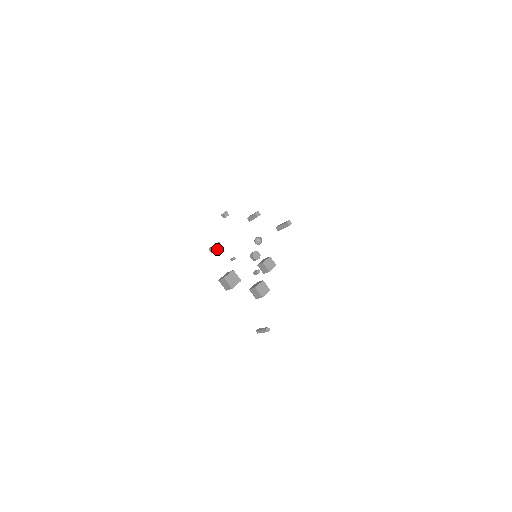
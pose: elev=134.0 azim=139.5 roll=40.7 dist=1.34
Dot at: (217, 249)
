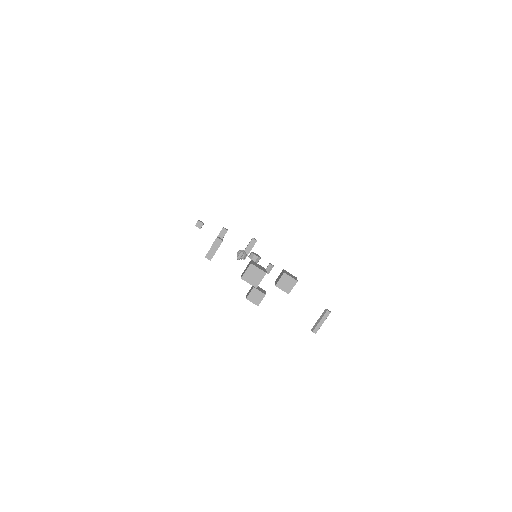
Dot at: (220, 244)
